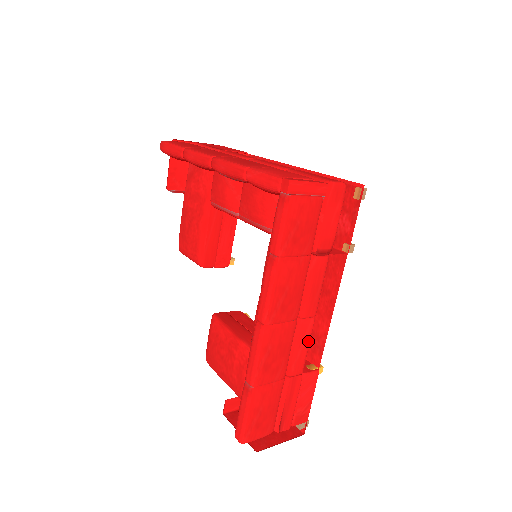
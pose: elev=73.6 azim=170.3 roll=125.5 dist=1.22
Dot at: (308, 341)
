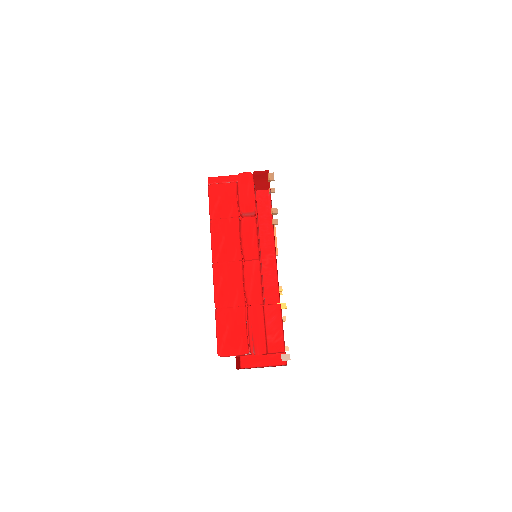
Dot at: (257, 277)
